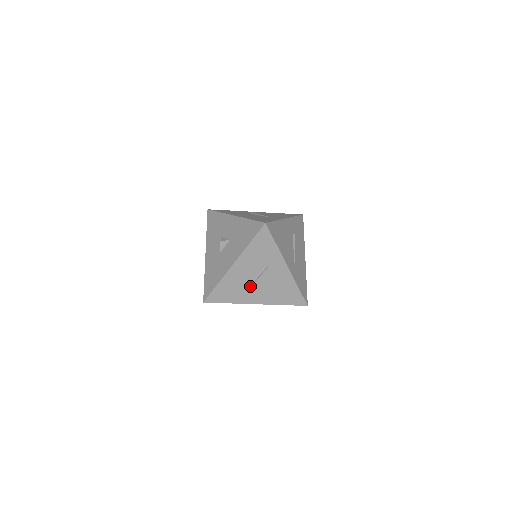
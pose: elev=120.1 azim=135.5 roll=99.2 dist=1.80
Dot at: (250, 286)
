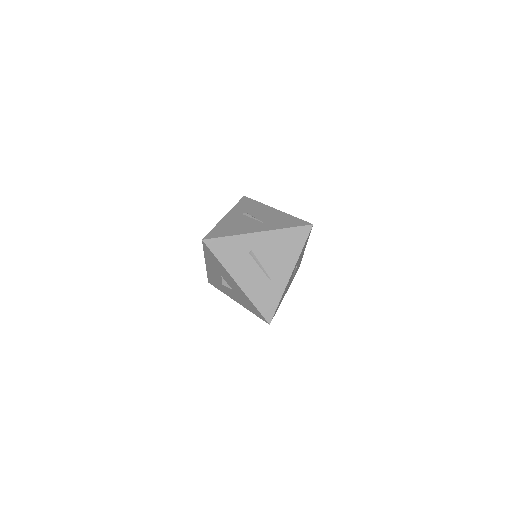
Dot at: (267, 275)
